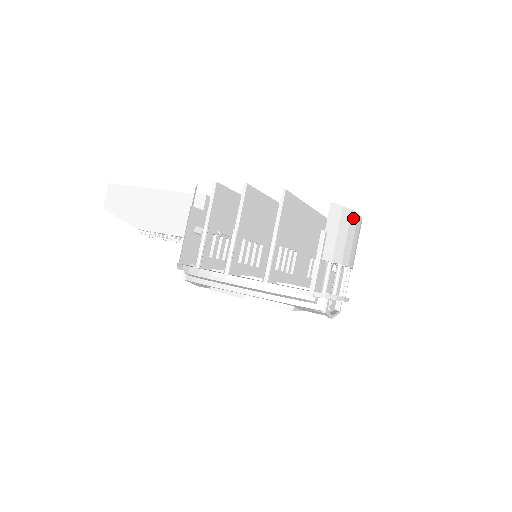
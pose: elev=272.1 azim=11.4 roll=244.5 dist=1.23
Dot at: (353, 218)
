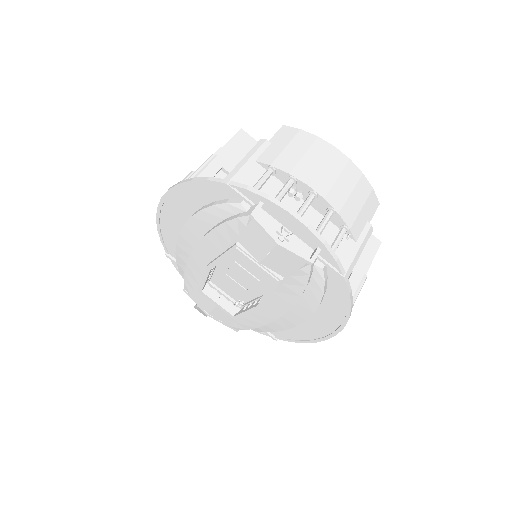
Dot at: (322, 145)
